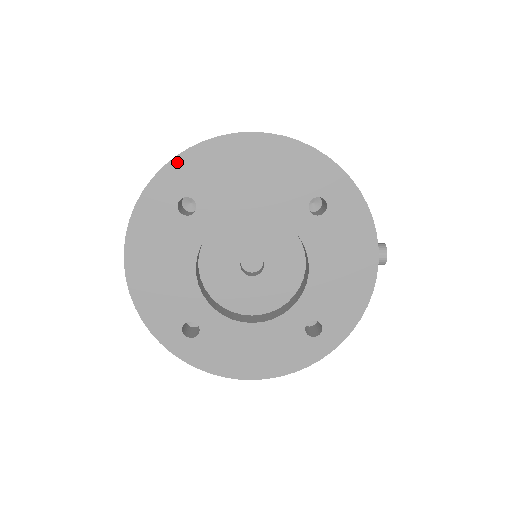
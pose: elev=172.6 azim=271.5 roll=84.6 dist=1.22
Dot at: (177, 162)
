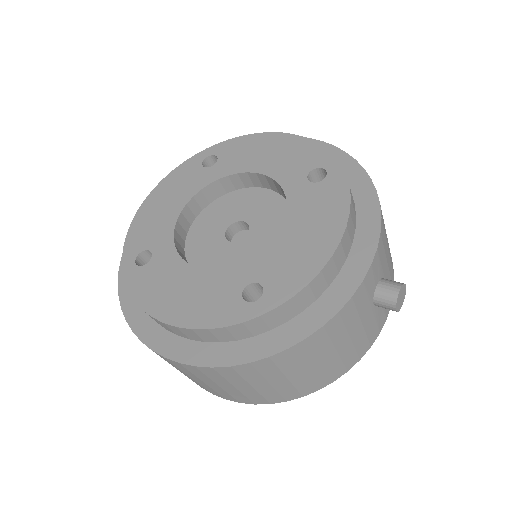
Dot at: occluded
